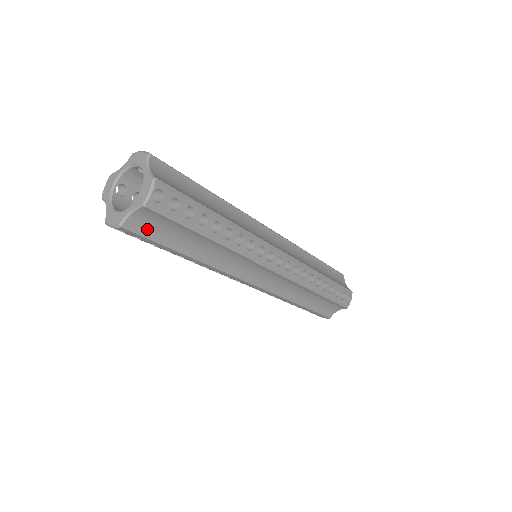
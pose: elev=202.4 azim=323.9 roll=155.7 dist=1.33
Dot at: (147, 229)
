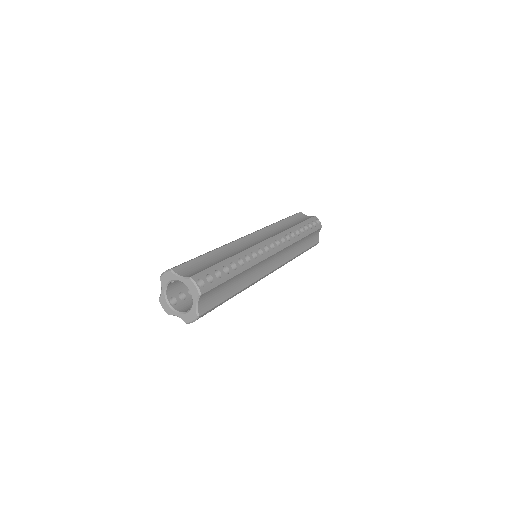
Dot at: occluded
